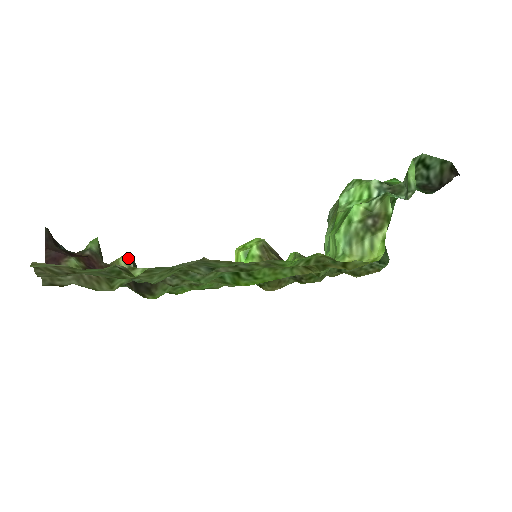
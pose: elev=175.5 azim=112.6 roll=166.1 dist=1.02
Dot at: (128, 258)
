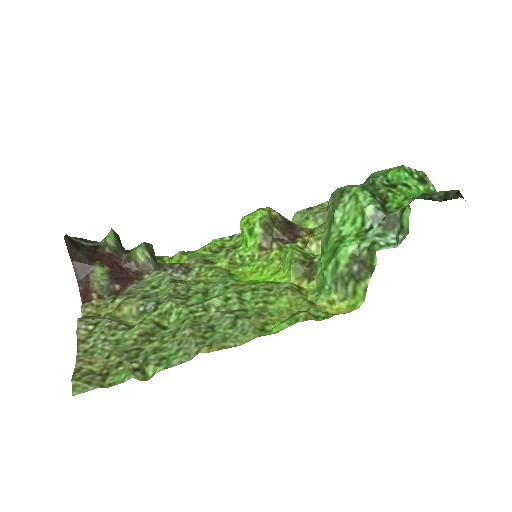
Dot at: (143, 249)
